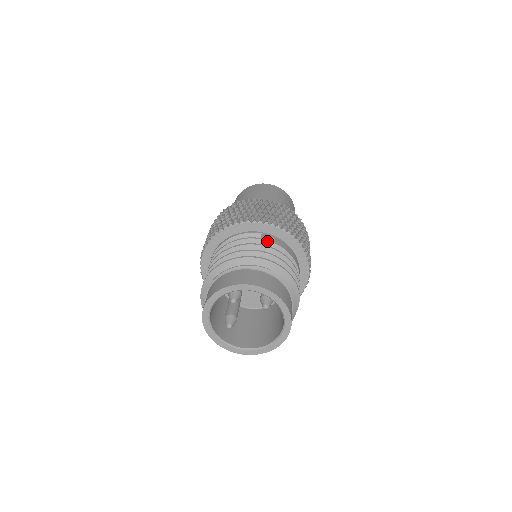
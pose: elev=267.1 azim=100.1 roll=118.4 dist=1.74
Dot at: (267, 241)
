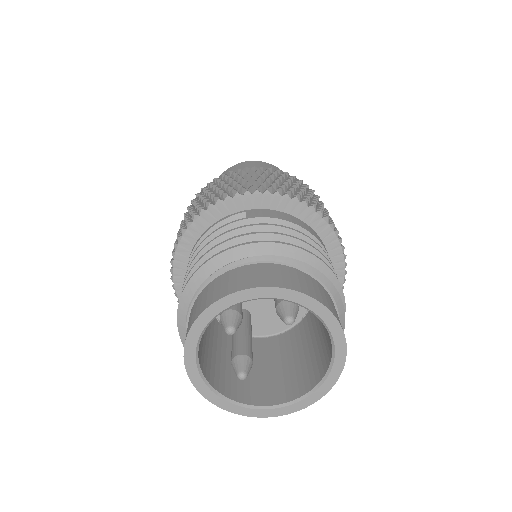
Dot at: (257, 218)
